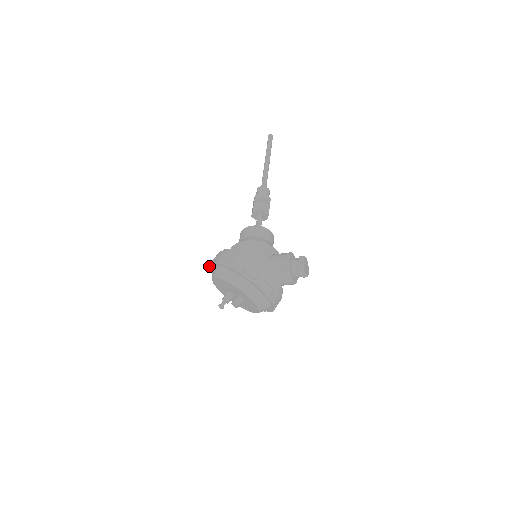
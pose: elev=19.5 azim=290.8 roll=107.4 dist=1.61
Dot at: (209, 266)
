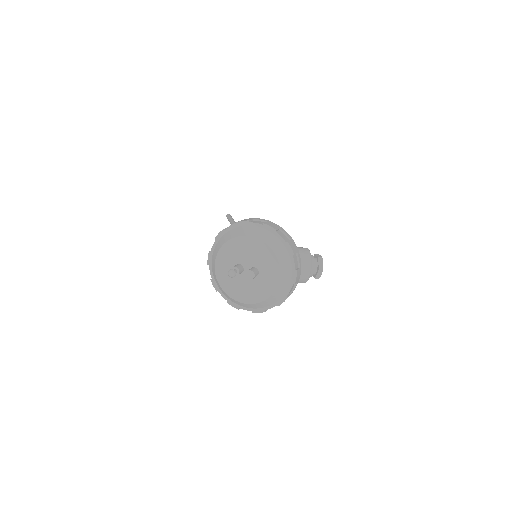
Dot at: (216, 236)
